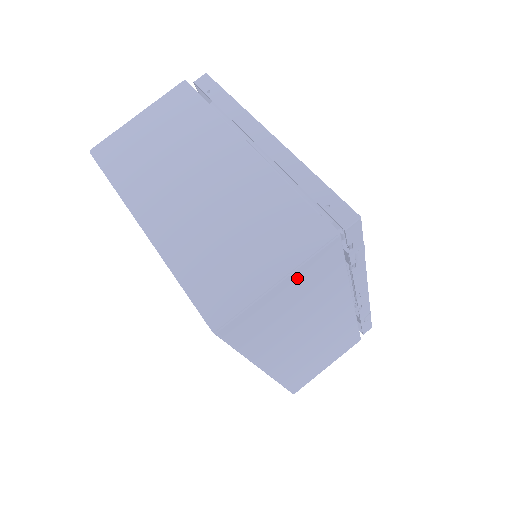
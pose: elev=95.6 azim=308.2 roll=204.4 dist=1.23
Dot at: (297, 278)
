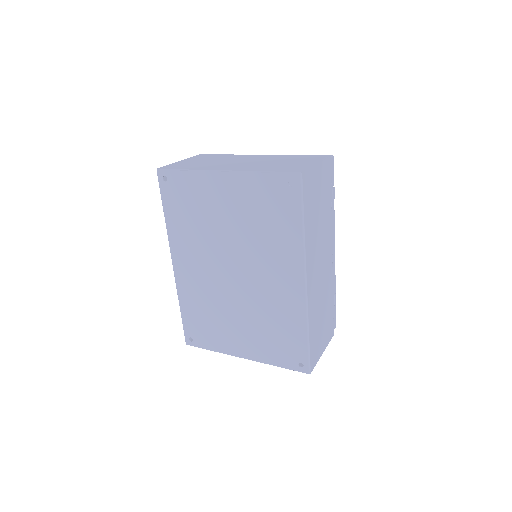
Dot at: (321, 171)
